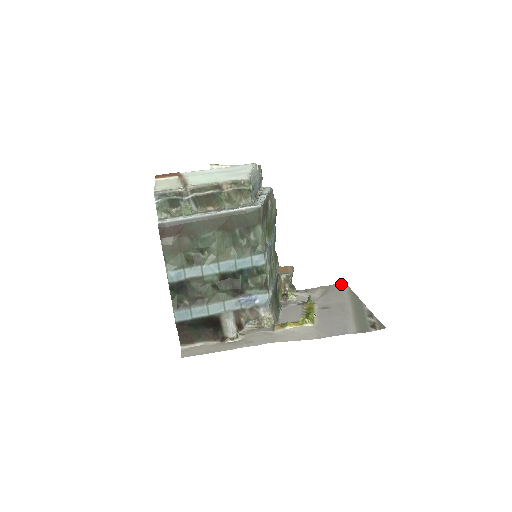
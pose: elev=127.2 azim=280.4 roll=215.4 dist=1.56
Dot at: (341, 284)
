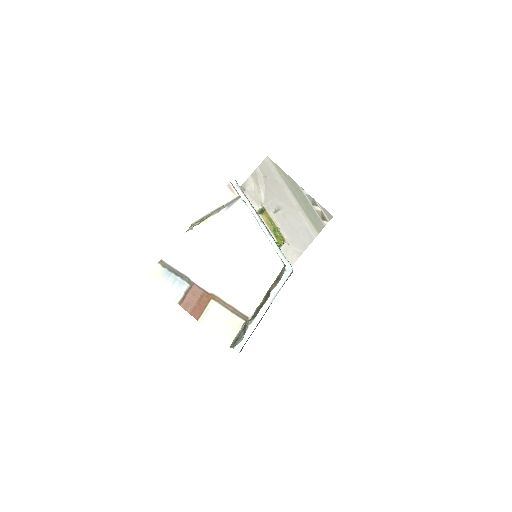
Dot at: (264, 160)
